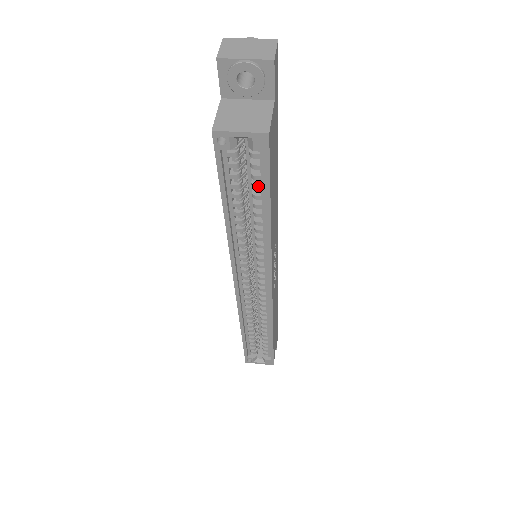
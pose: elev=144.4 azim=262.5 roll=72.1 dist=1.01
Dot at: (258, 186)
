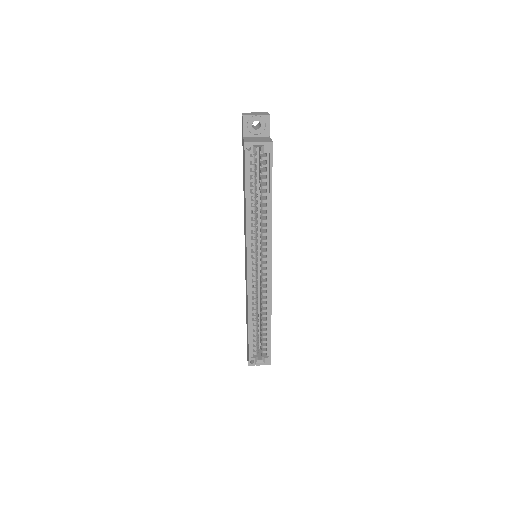
Dot at: (265, 179)
